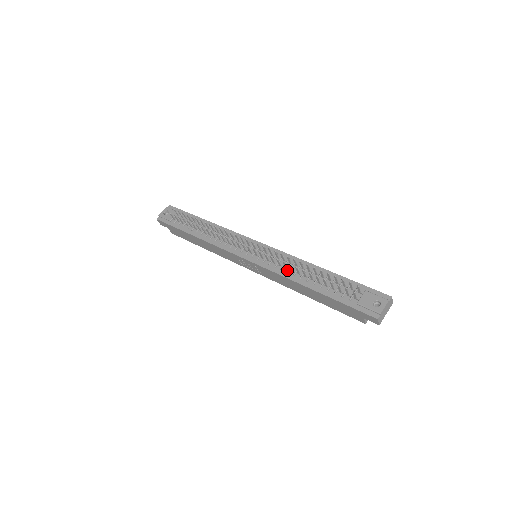
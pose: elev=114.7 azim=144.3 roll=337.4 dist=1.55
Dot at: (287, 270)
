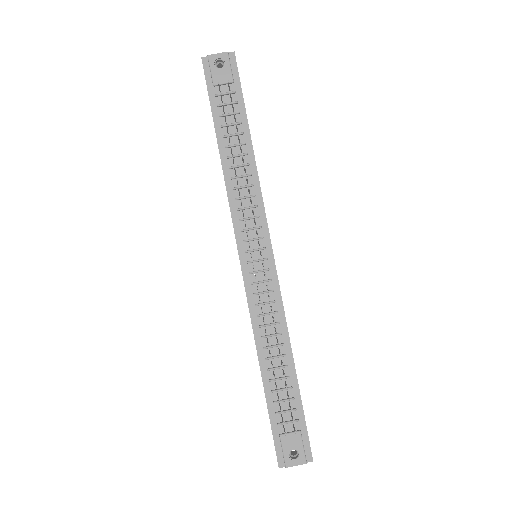
Dot at: (262, 323)
